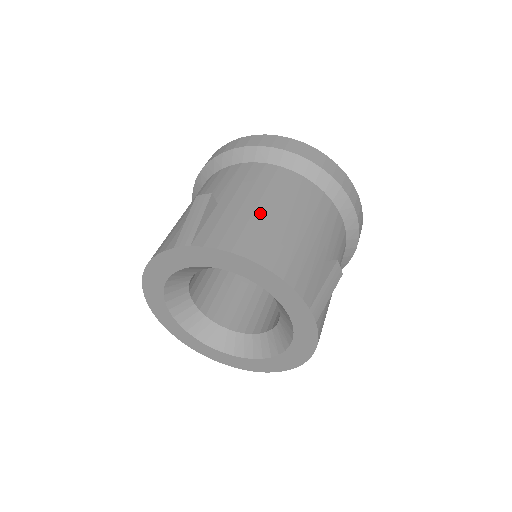
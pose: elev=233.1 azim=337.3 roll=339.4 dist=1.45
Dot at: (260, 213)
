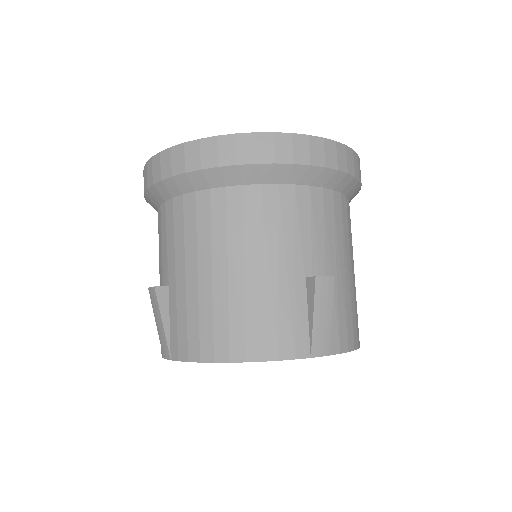
Dot at: (204, 288)
